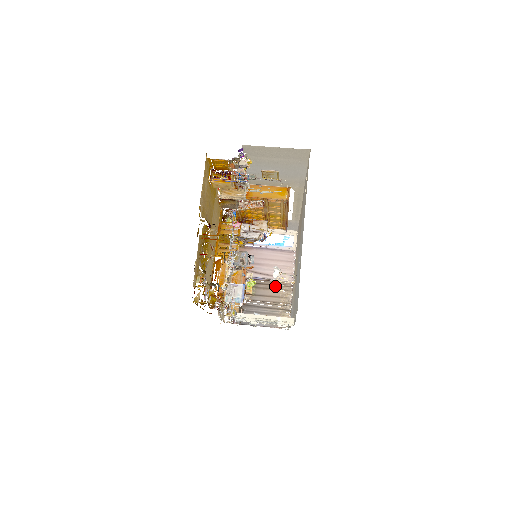
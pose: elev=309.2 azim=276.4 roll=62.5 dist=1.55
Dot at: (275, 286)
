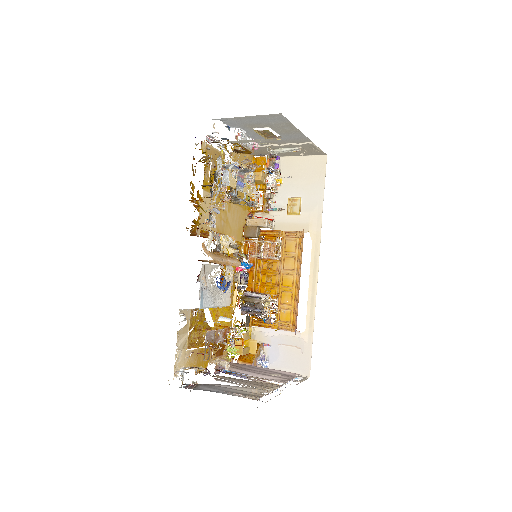
Dot at: (262, 313)
